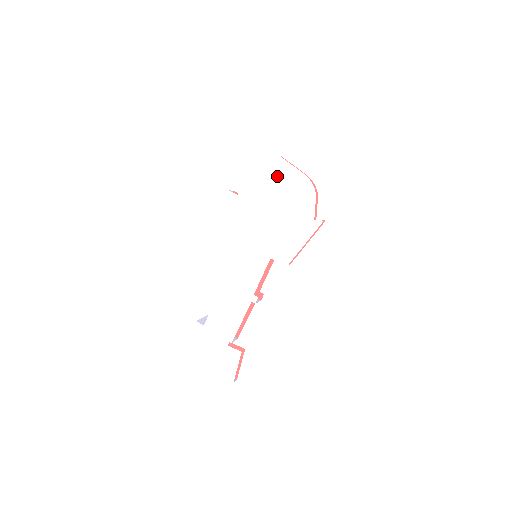
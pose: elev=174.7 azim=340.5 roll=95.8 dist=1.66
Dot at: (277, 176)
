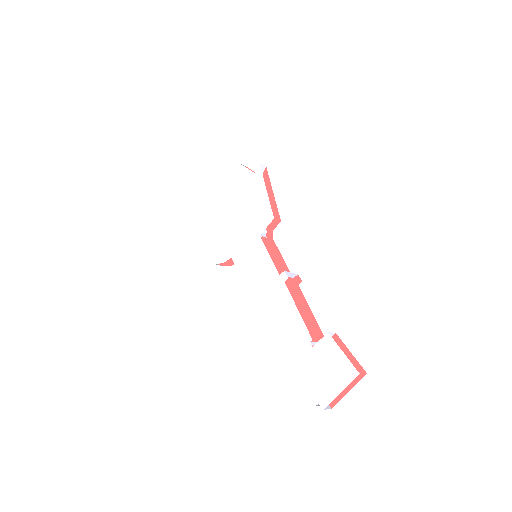
Dot at: (210, 195)
